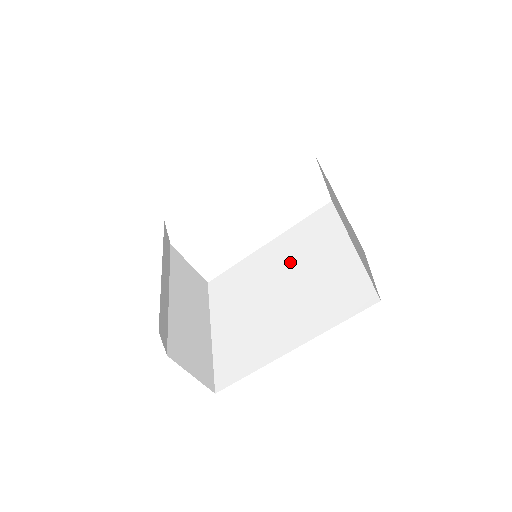
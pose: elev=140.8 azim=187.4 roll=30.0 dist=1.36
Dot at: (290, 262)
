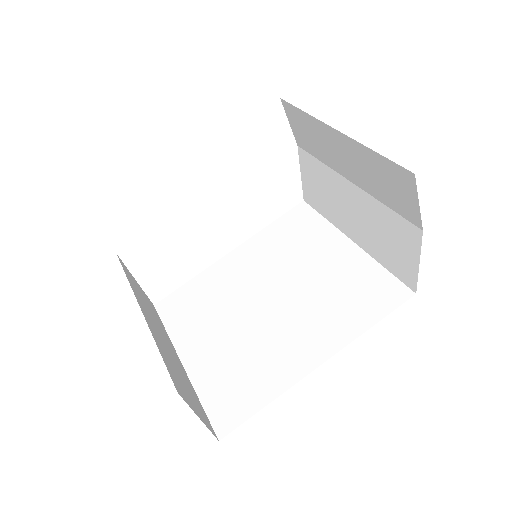
Dot at: (274, 268)
